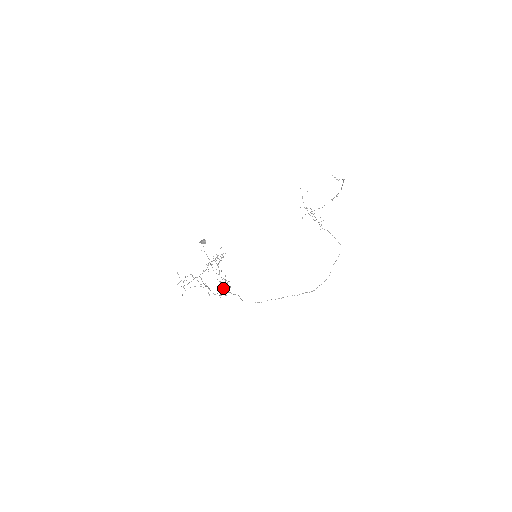
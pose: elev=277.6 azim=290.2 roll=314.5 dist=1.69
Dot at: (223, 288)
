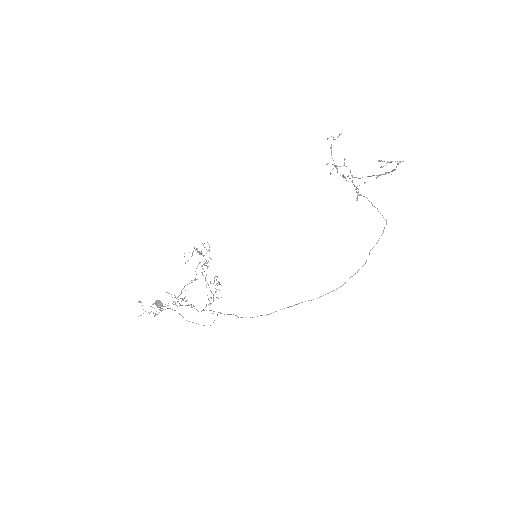
Dot at: occluded
